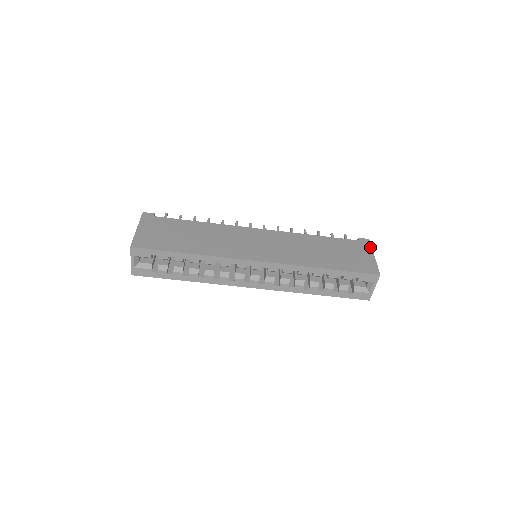
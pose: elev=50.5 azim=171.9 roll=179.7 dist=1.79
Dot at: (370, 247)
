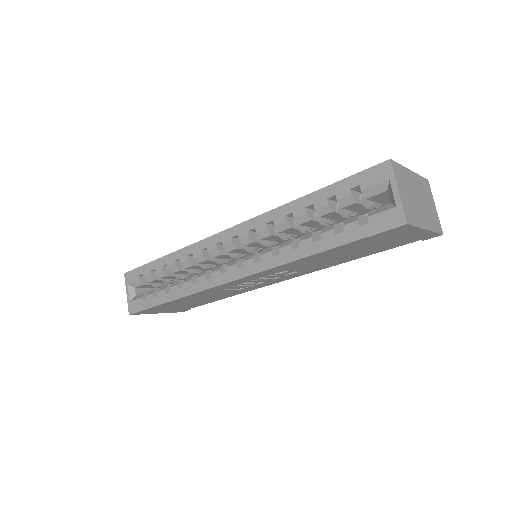
Dot at: occluded
